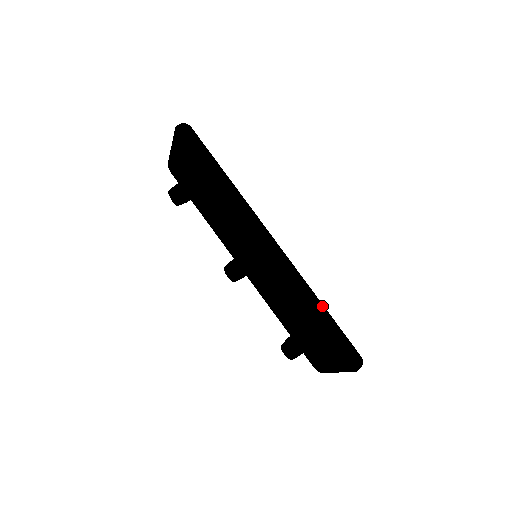
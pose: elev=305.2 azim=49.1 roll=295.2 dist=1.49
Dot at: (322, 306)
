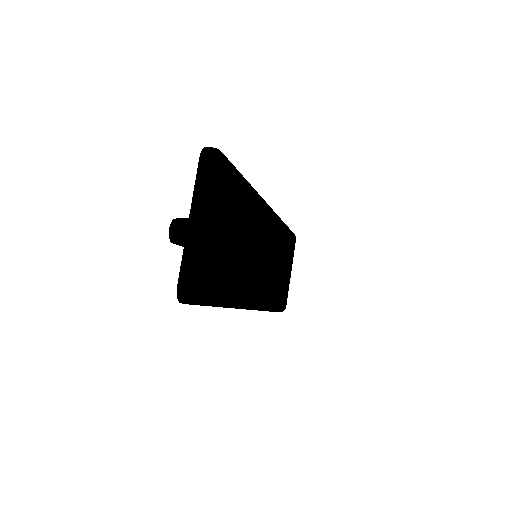
Dot at: occluded
